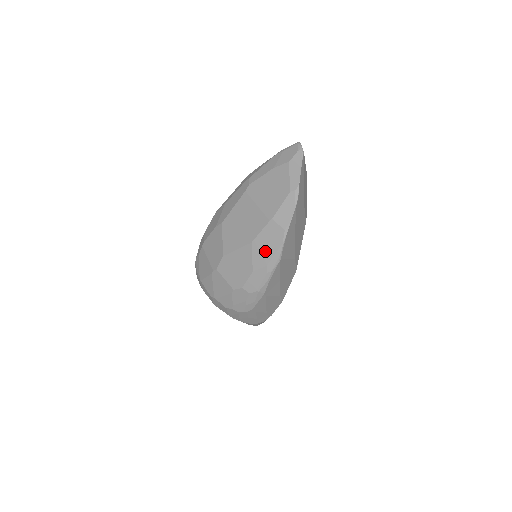
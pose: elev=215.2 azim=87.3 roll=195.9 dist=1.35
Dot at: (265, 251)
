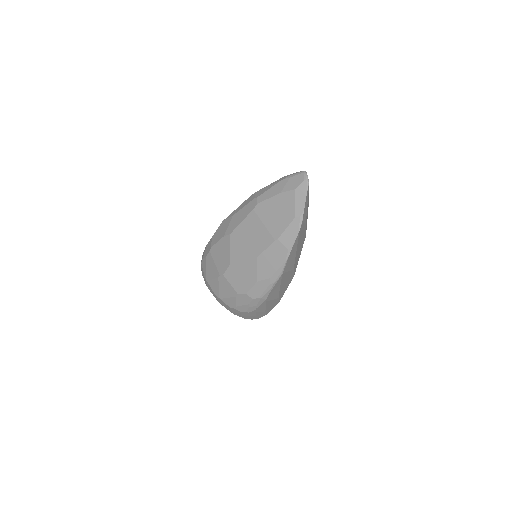
Dot at: (269, 266)
